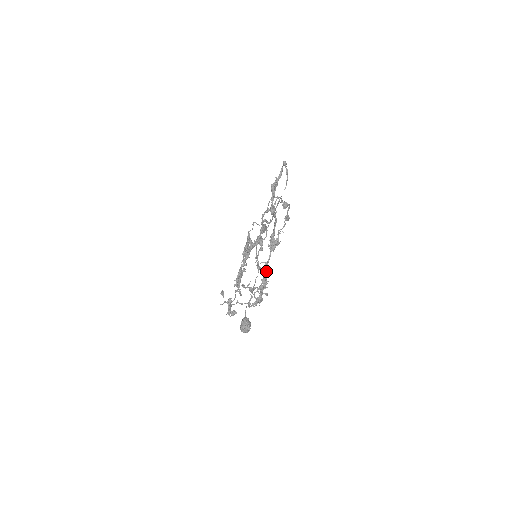
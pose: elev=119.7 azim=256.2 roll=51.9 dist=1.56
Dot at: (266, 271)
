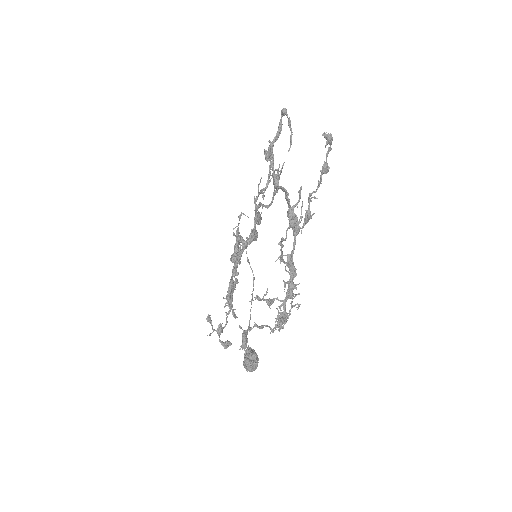
Dot at: (293, 267)
